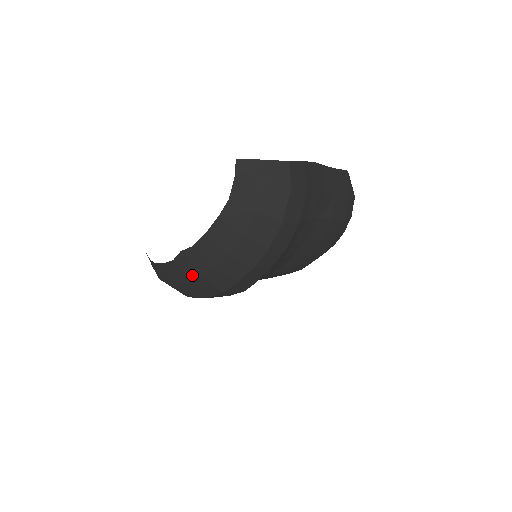
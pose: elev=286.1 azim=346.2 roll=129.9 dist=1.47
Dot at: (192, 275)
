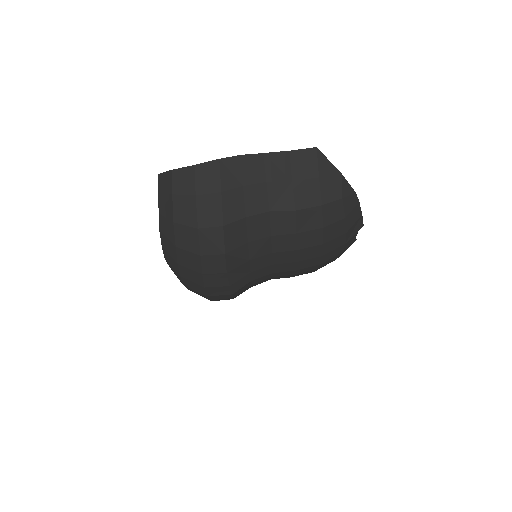
Dot at: occluded
